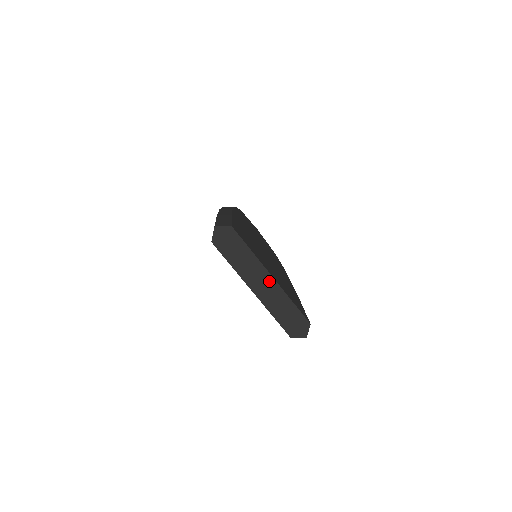
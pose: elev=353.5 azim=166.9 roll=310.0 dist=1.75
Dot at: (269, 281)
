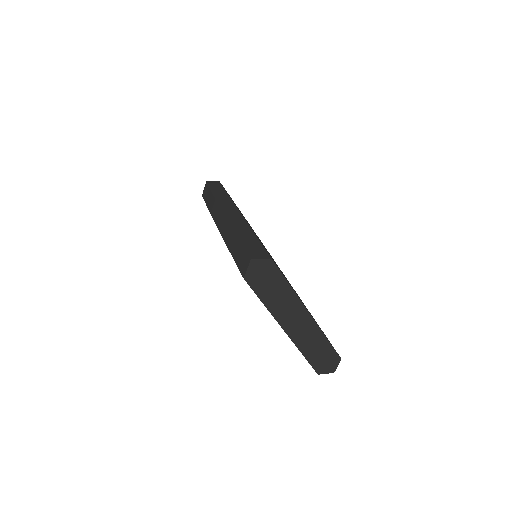
Dot at: (305, 319)
